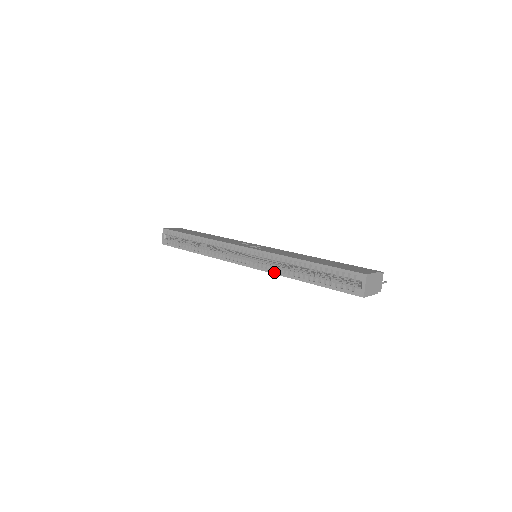
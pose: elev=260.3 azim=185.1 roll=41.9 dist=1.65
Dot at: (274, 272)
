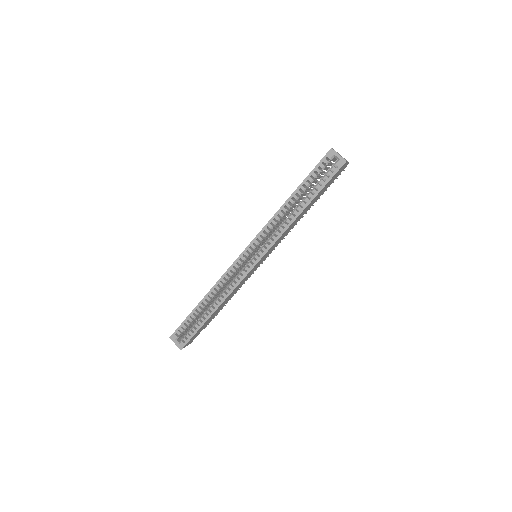
Dot at: (280, 234)
